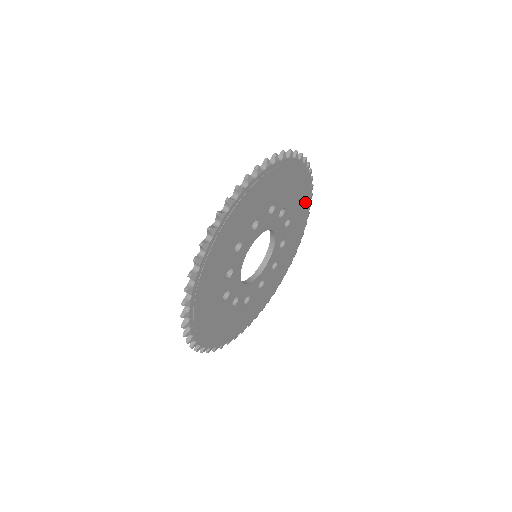
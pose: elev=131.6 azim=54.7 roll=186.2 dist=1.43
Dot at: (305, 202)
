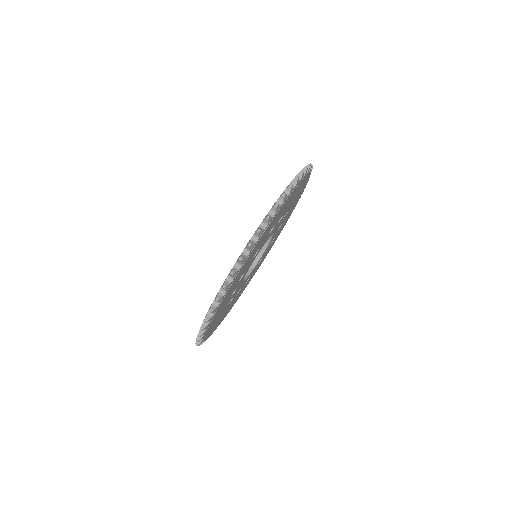
Dot at: (303, 186)
